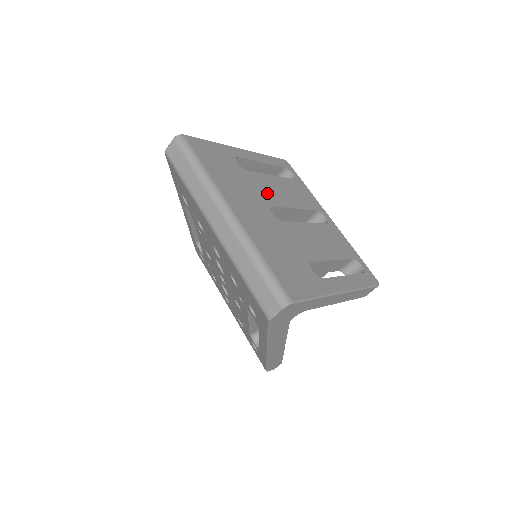
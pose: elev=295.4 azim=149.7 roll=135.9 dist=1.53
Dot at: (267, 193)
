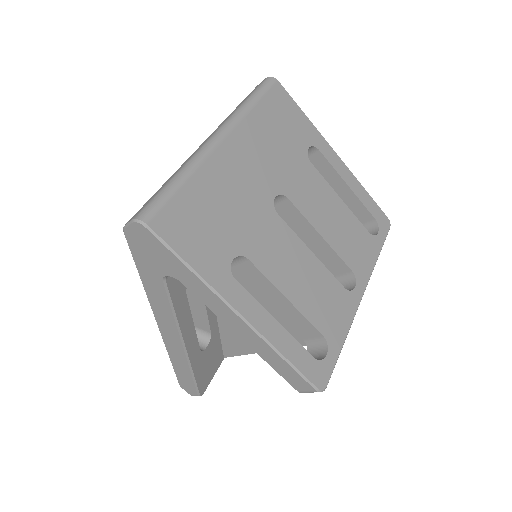
Dot at: (302, 190)
